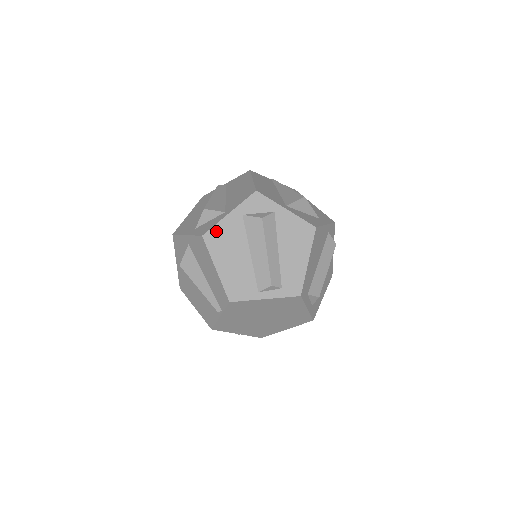
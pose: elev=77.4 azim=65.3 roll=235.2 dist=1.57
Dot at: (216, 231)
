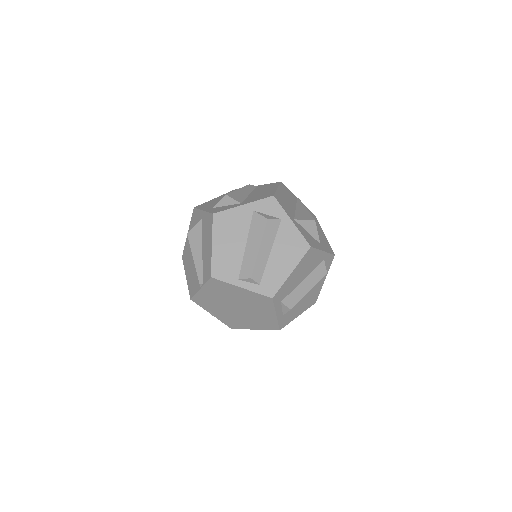
Dot at: (226, 215)
